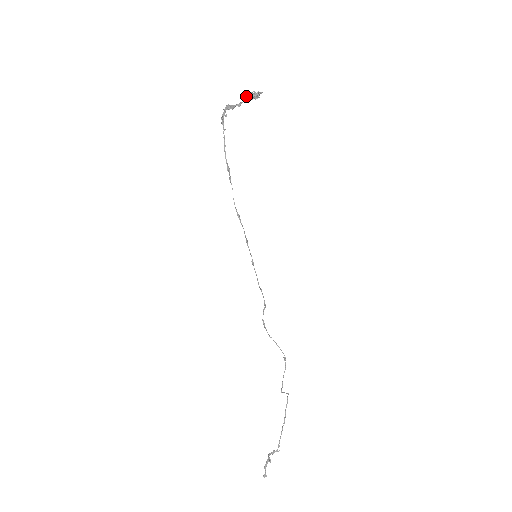
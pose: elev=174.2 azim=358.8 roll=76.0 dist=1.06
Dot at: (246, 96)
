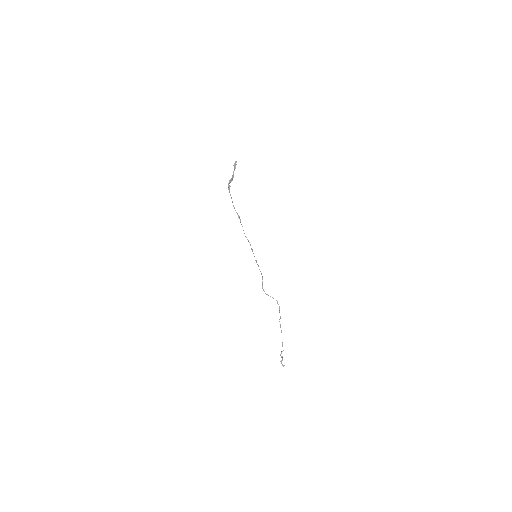
Dot at: (234, 169)
